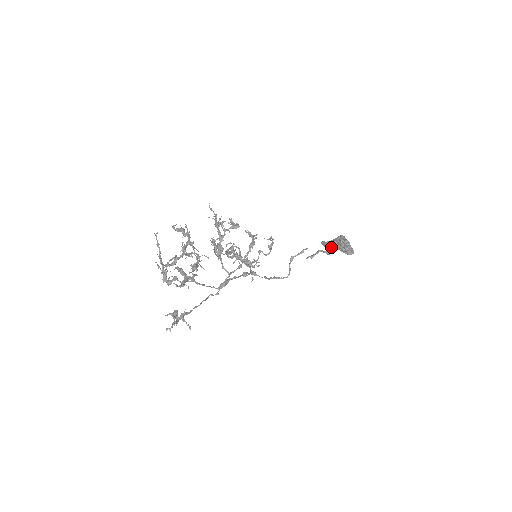
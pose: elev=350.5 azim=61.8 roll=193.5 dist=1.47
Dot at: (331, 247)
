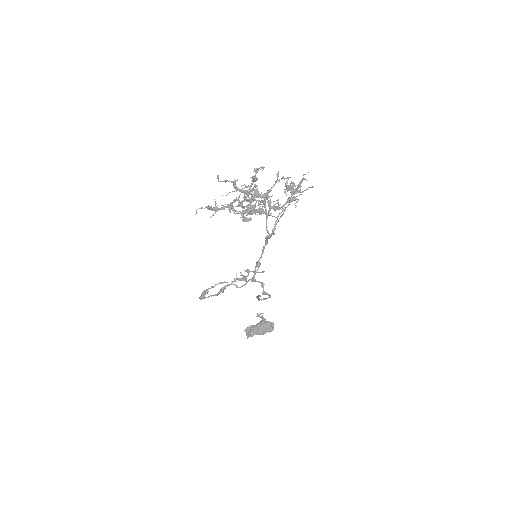
Dot at: (258, 324)
